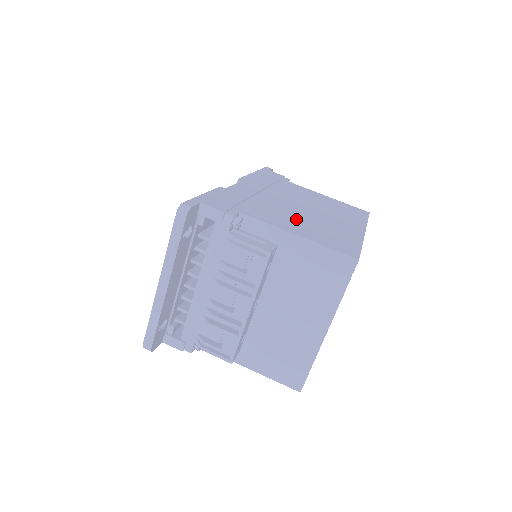
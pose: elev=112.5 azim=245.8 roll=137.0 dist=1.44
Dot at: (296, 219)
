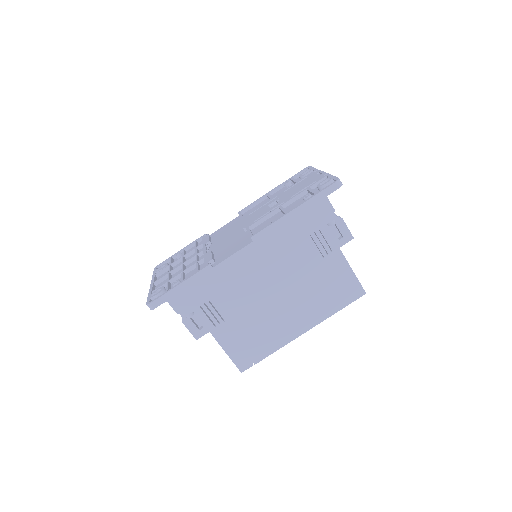
Dot at: (243, 318)
